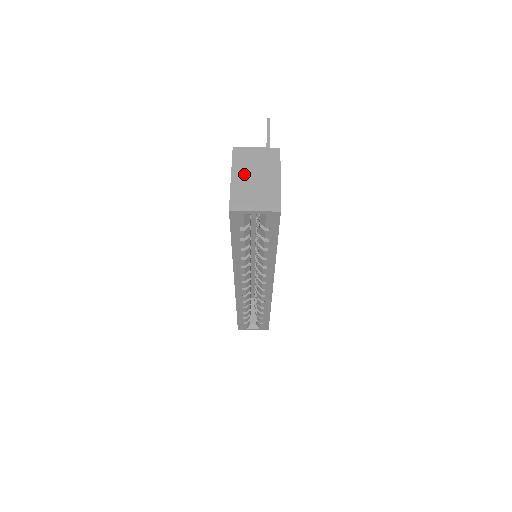
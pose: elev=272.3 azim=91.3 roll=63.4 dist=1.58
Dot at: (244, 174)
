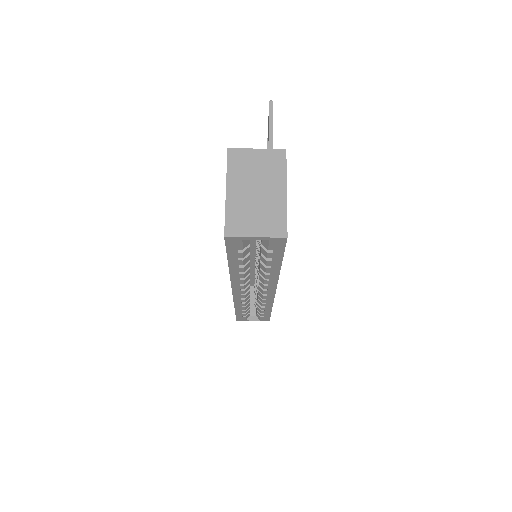
Dot at: (242, 186)
